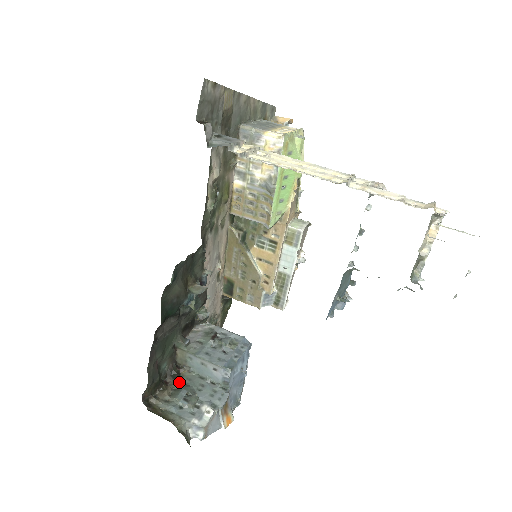
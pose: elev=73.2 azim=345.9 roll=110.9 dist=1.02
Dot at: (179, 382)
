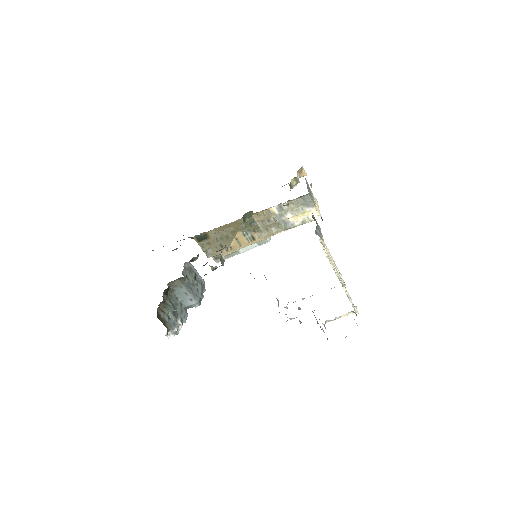
Dot at: (168, 299)
